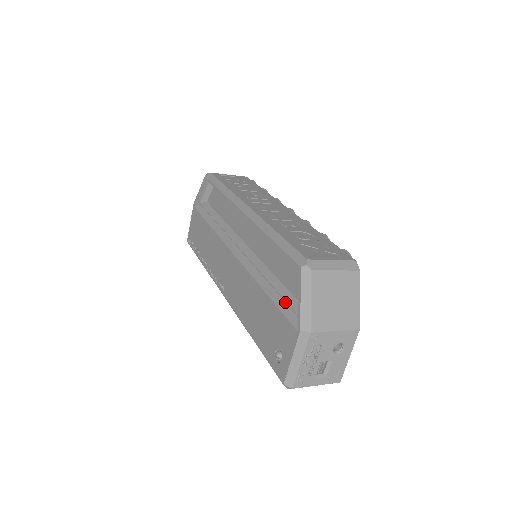
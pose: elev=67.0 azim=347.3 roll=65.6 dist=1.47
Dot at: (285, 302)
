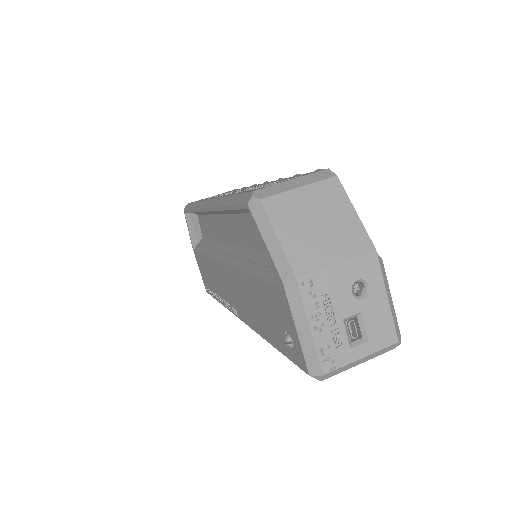
Dot at: (267, 267)
